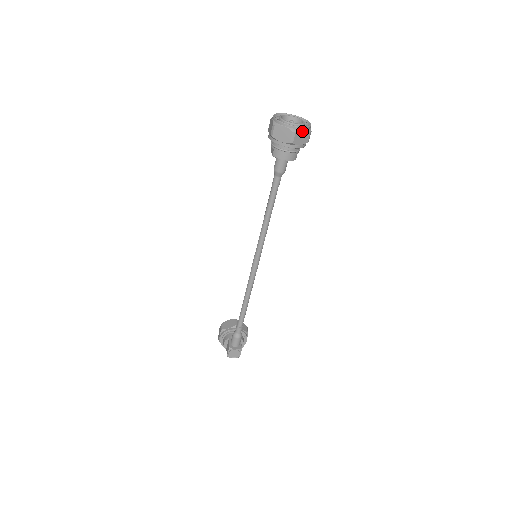
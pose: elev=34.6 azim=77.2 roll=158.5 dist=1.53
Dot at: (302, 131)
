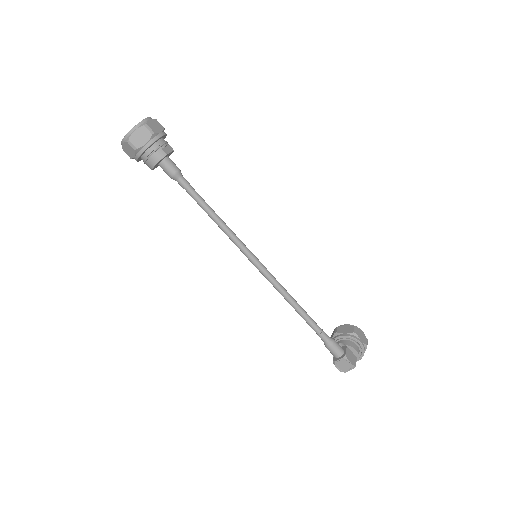
Dot at: (134, 133)
